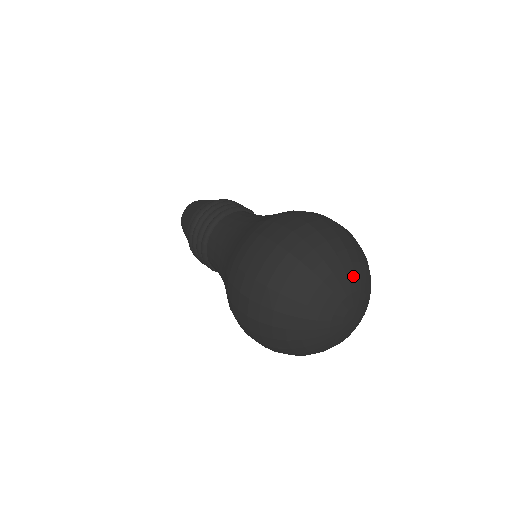
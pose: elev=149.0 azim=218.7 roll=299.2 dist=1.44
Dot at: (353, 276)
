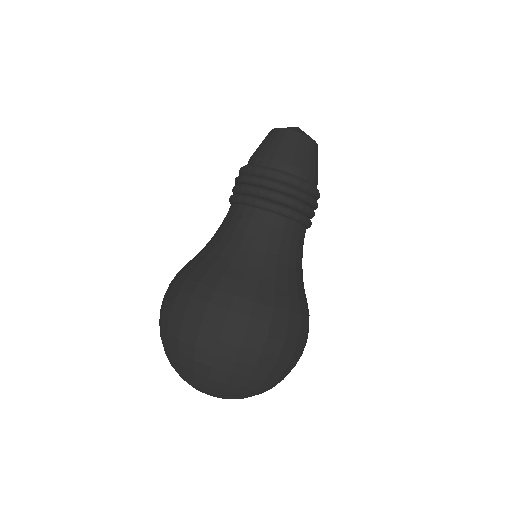
Dot at: (235, 398)
